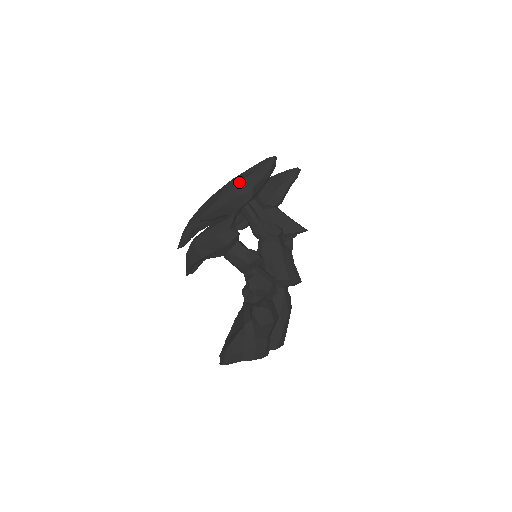
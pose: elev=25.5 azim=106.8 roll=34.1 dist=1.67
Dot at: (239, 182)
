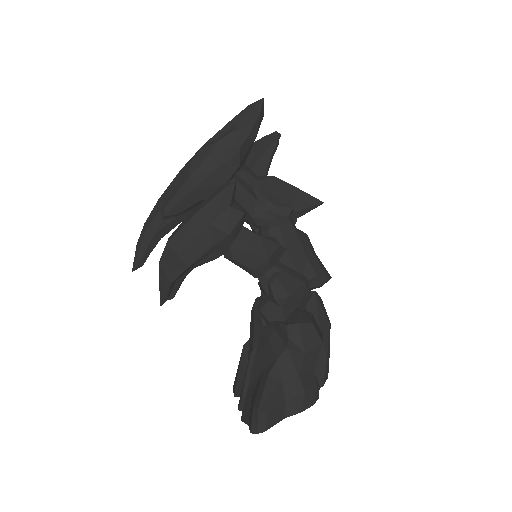
Dot at: (216, 145)
